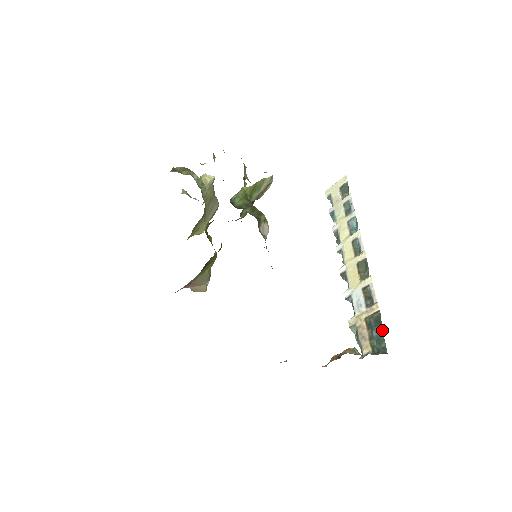
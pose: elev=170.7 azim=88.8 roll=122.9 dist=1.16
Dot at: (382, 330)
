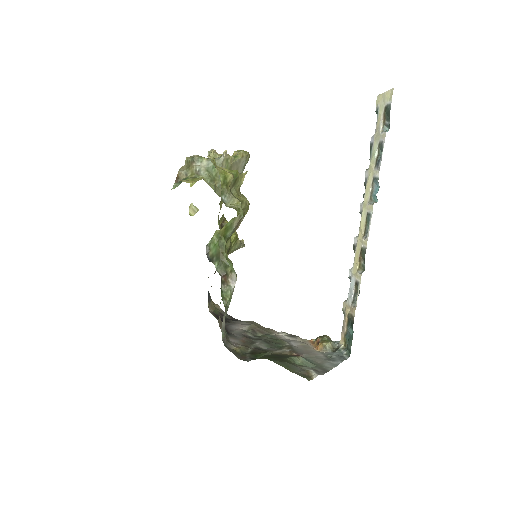
Dot at: (352, 334)
